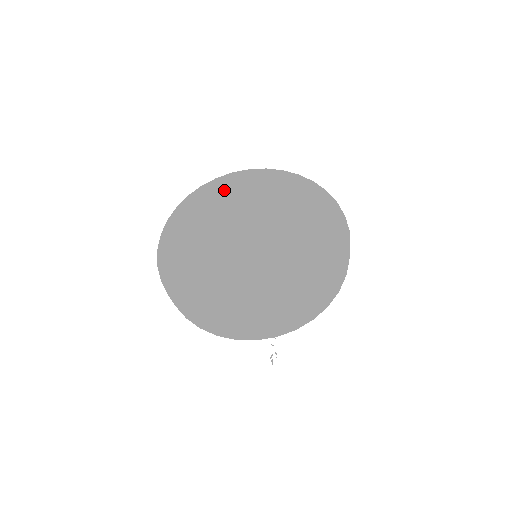
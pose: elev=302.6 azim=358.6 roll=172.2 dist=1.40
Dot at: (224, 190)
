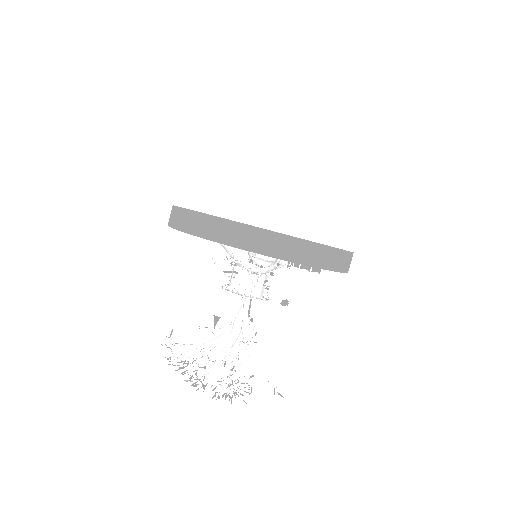
Dot at: occluded
